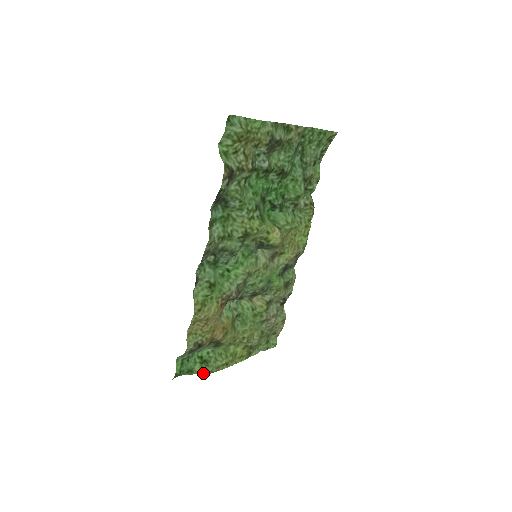
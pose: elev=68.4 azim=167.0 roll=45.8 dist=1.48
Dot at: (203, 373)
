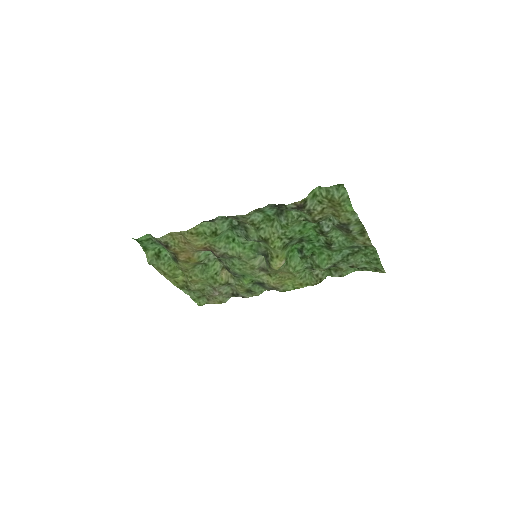
Dot at: (149, 259)
